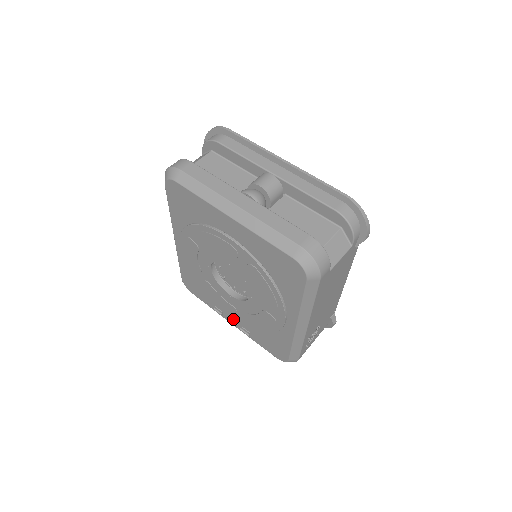
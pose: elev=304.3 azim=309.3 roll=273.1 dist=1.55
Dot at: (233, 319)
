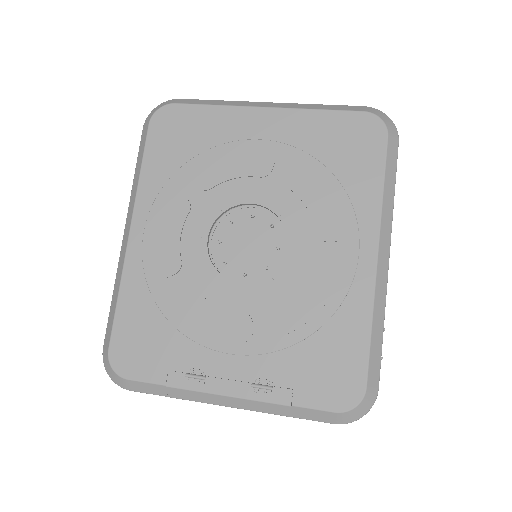
Dot at: (233, 371)
